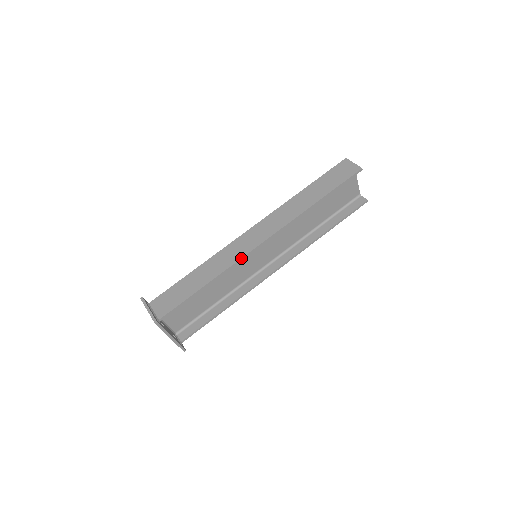
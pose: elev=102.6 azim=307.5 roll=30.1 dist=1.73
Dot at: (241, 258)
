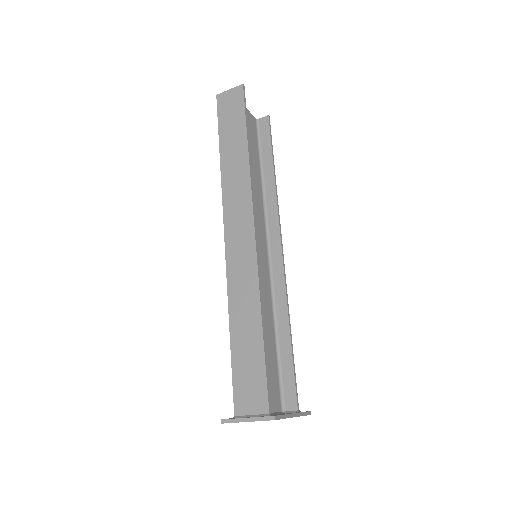
Dot at: (257, 266)
